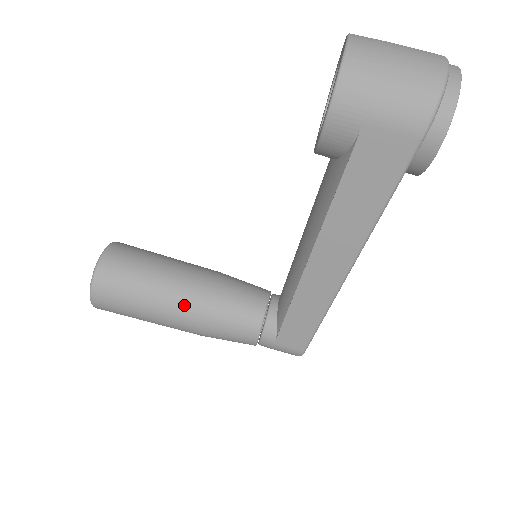
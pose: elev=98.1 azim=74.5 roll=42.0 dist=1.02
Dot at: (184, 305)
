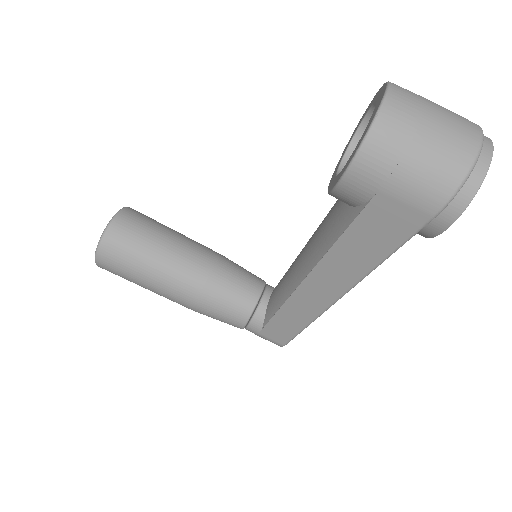
Dot at: (181, 286)
